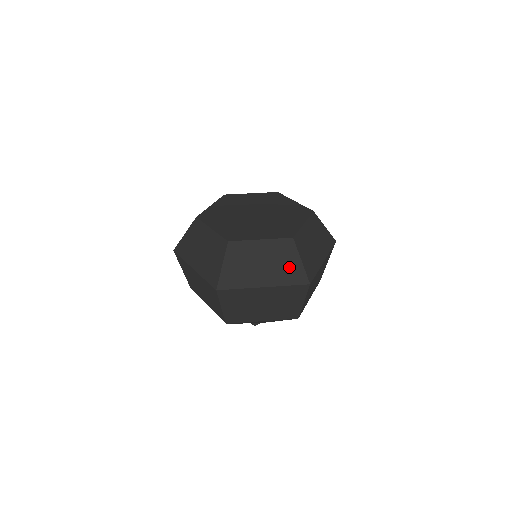
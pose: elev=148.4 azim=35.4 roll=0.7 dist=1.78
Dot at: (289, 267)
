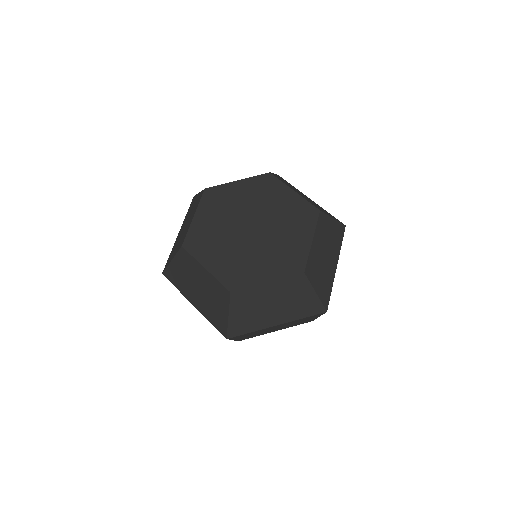
Dot at: (217, 311)
